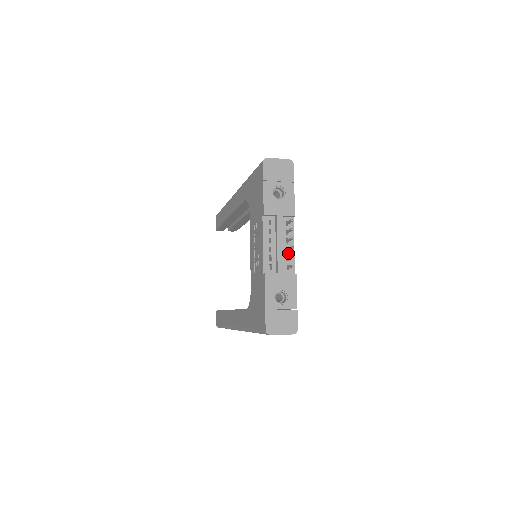
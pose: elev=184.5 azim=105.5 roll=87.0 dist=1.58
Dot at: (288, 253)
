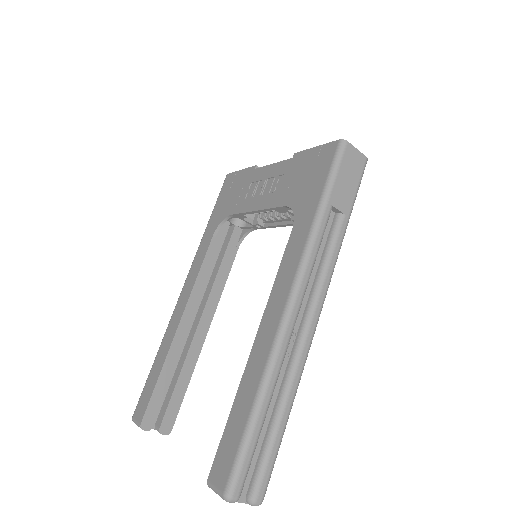
Dot at: occluded
